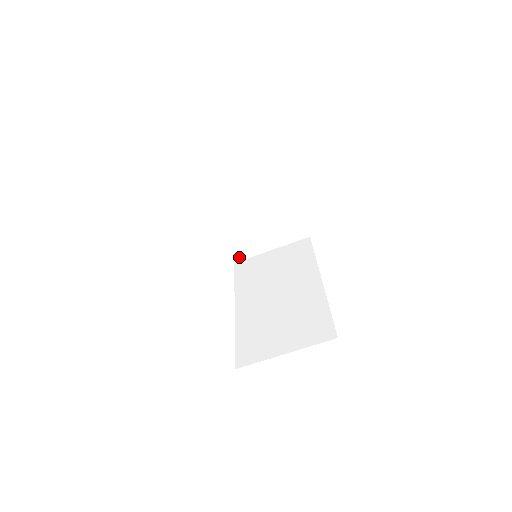
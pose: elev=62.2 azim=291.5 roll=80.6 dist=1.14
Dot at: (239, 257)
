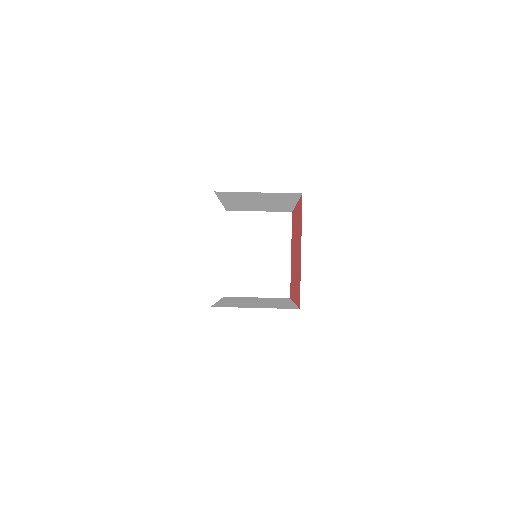
Dot at: (230, 293)
